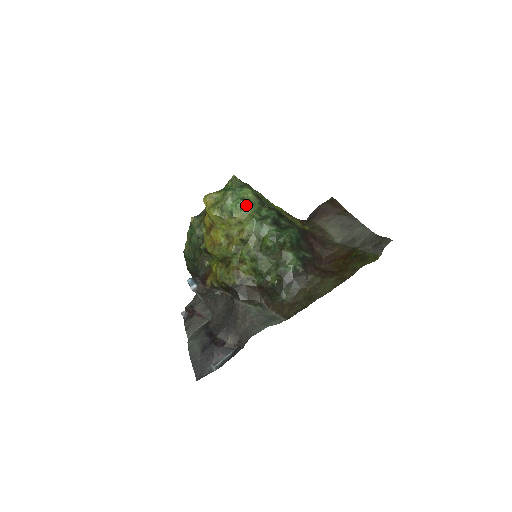
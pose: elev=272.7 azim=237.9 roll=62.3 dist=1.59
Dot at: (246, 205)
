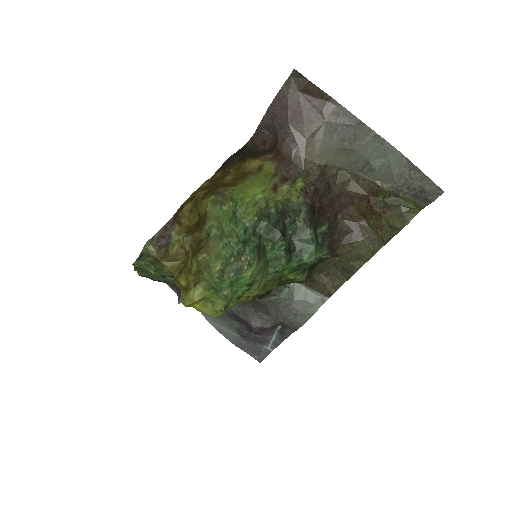
Dot at: (254, 281)
